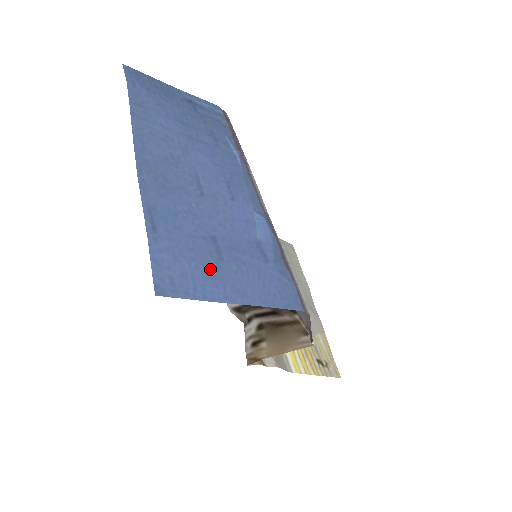
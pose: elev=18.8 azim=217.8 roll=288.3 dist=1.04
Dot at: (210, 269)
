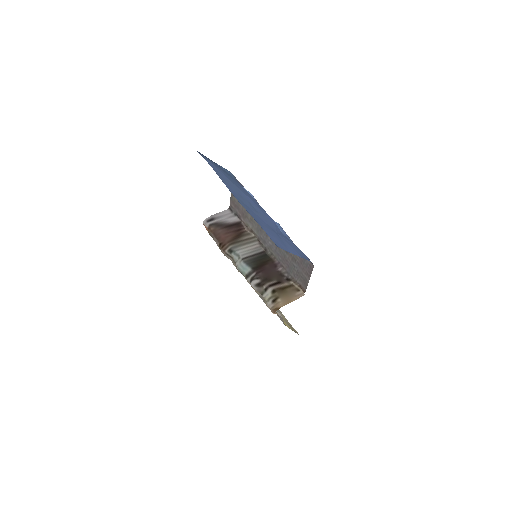
Dot at: (281, 241)
